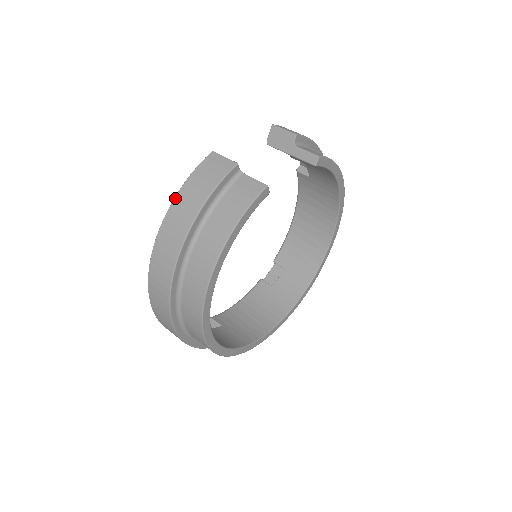
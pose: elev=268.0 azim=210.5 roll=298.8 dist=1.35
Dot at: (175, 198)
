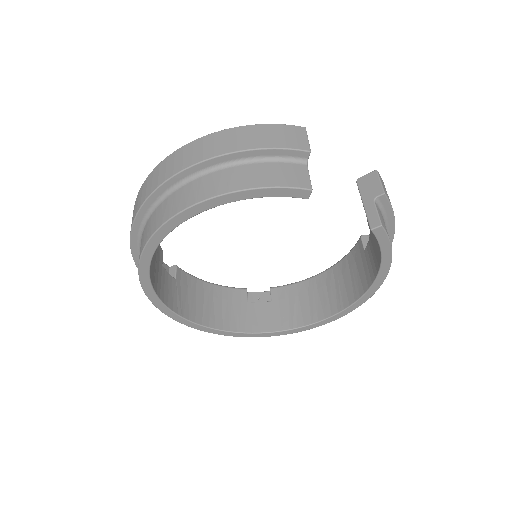
Dot at: (238, 127)
